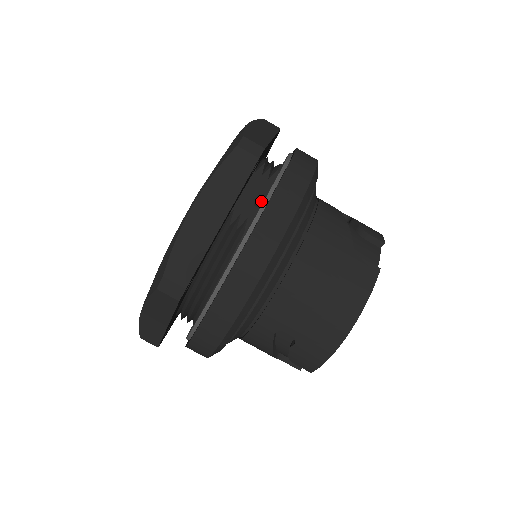
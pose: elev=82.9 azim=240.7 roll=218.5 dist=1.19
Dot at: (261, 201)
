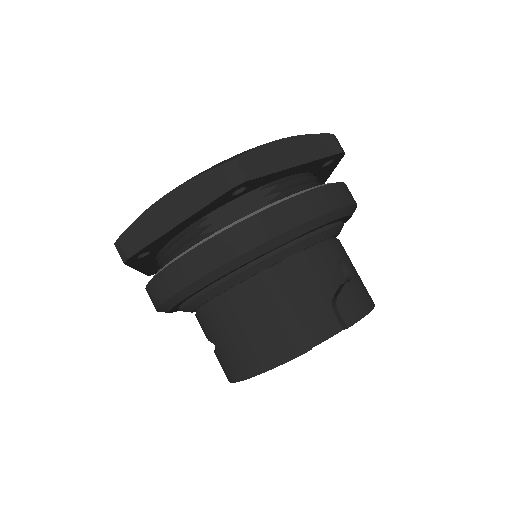
Dot at: occluded
